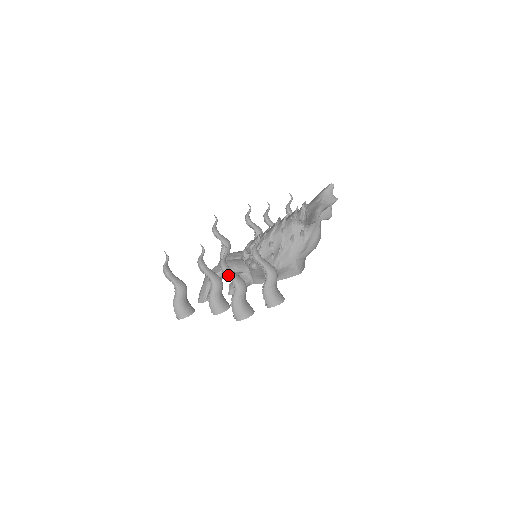
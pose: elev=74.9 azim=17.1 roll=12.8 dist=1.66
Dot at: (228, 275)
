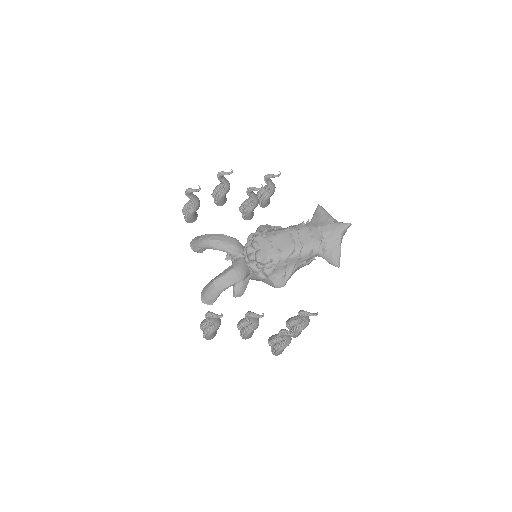
Dot at: (285, 339)
